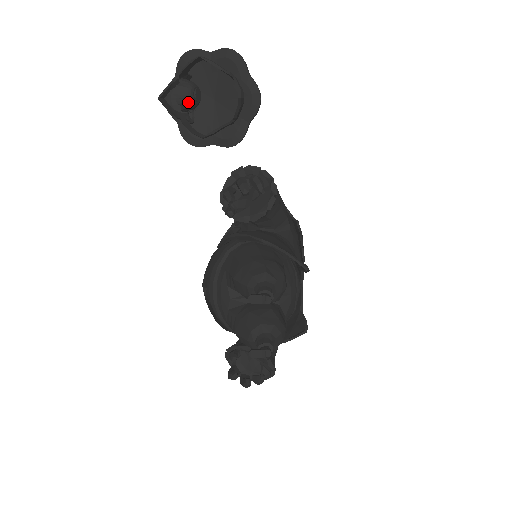
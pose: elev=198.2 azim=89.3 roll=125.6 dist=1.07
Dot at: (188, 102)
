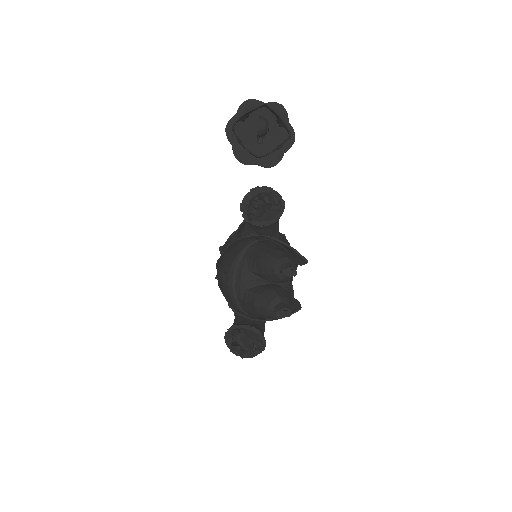
Dot at: (264, 131)
